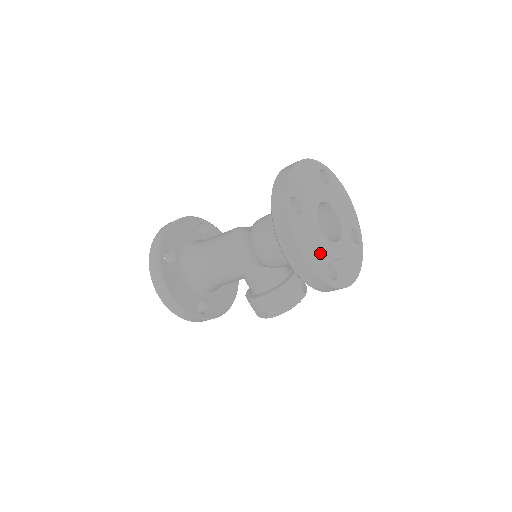
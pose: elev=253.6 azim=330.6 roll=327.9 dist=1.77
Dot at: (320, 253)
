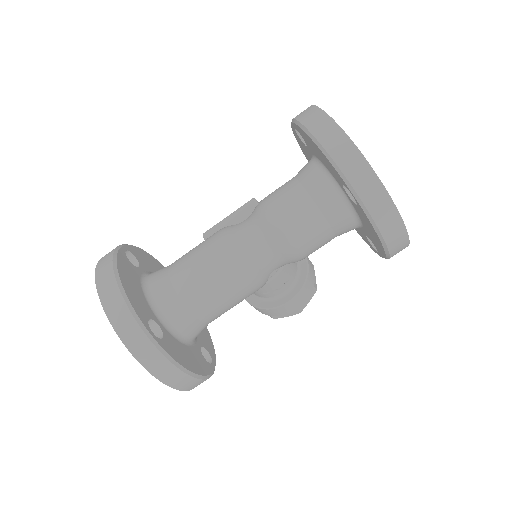
Dot at: occluded
